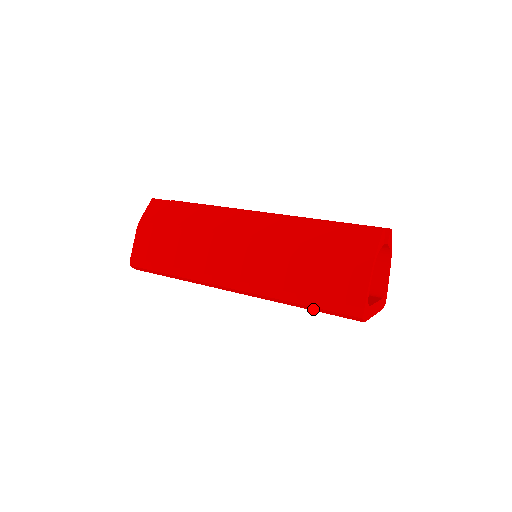
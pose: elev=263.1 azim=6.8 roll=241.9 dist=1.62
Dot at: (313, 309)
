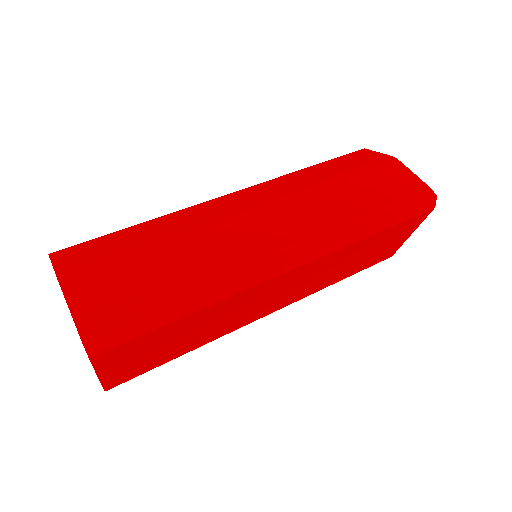
Dot at: (390, 223)
